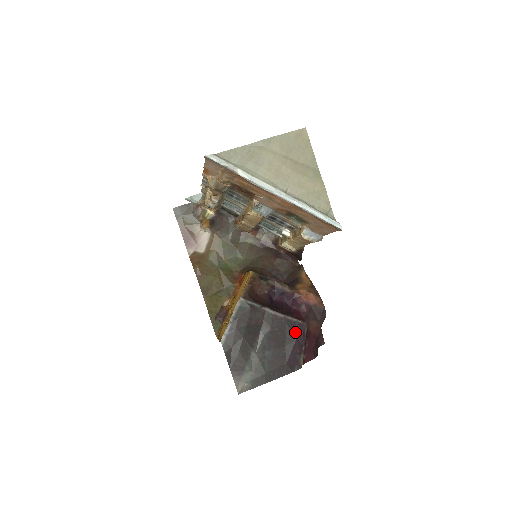
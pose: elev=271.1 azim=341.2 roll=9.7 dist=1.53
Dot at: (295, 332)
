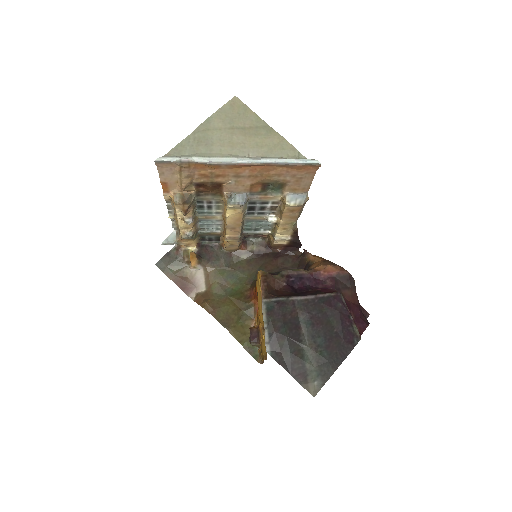
Dot at: (334, 306)
